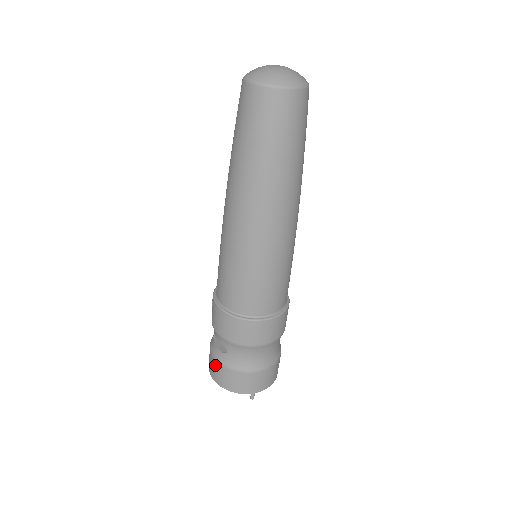
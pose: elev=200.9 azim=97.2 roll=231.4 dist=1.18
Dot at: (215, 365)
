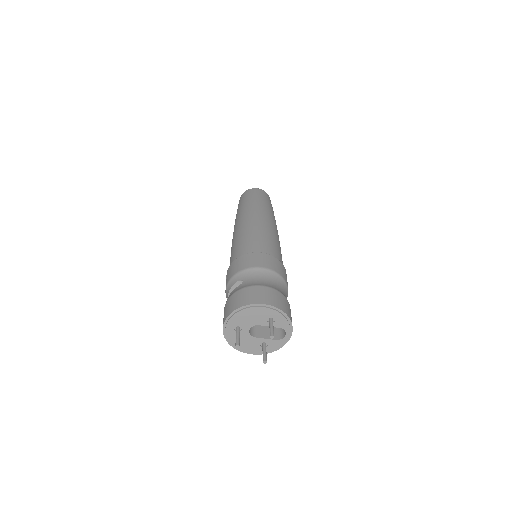
Dot at: (232, 299)
